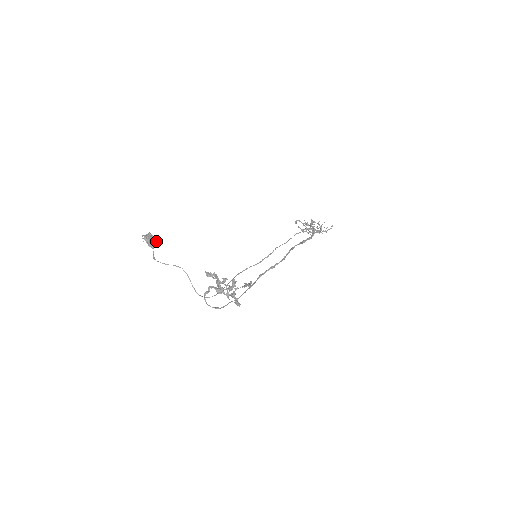
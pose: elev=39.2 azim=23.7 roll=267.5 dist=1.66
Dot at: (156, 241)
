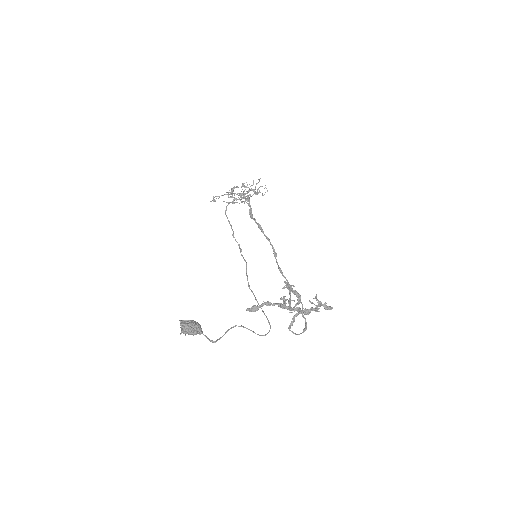
Dot at: (197, 323)
